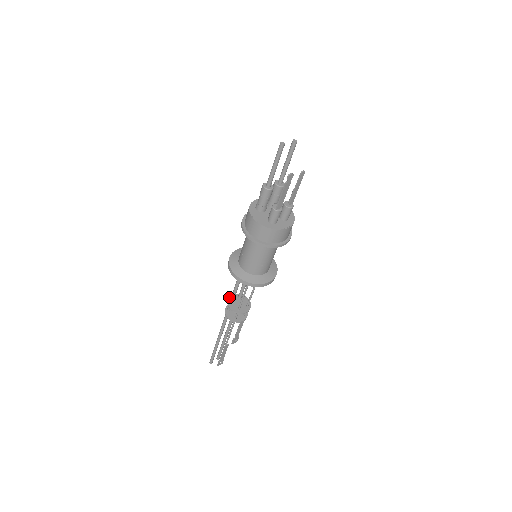
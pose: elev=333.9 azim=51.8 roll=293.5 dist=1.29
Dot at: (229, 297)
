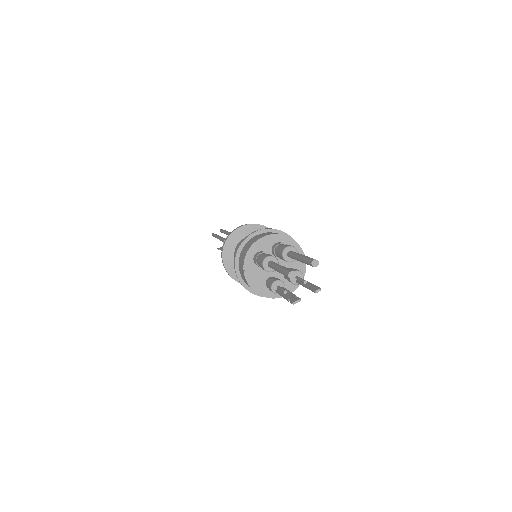
Dot at: occluded
